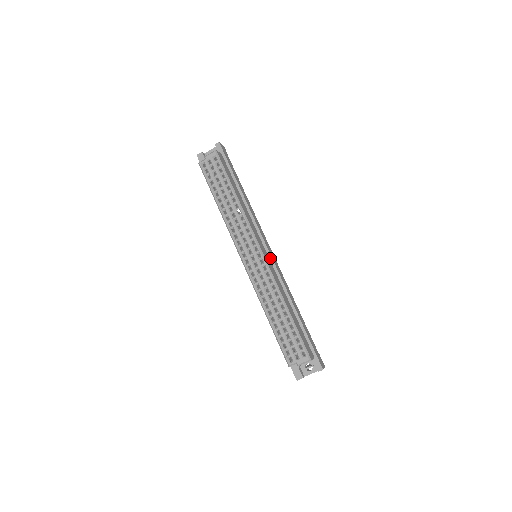
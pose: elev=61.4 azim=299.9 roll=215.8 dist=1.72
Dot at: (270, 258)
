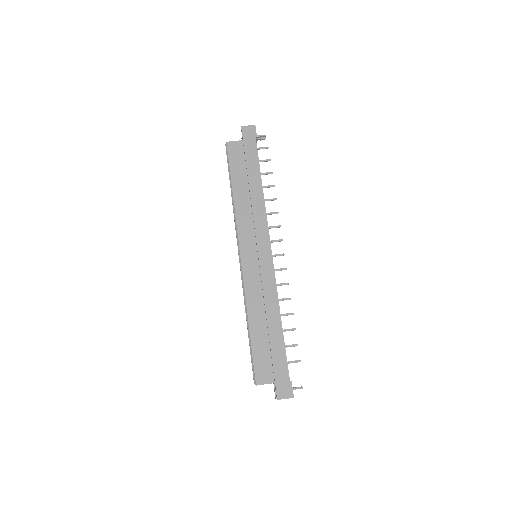
Dot at: (259, 261)
